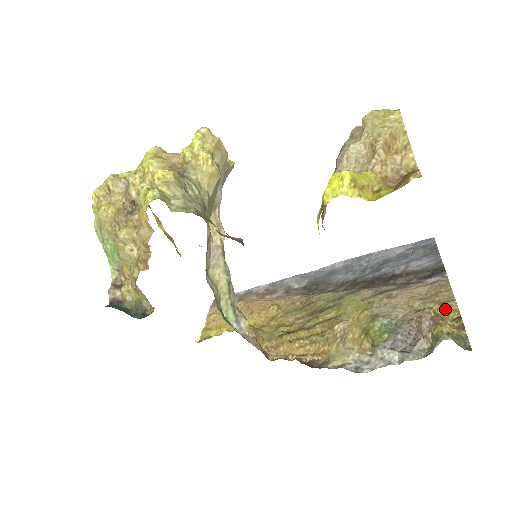
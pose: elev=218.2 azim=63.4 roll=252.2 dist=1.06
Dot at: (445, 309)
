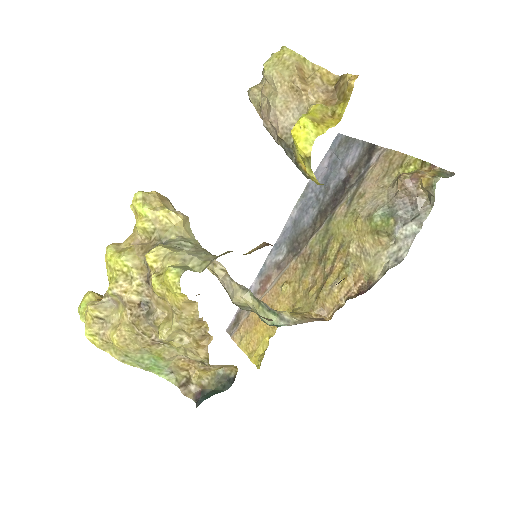
Dot at: (408, 166)
